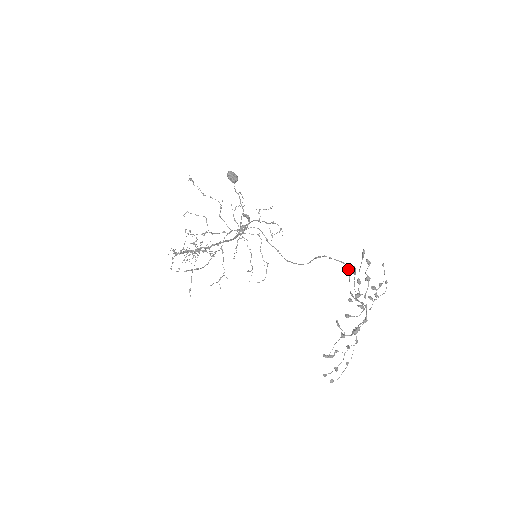
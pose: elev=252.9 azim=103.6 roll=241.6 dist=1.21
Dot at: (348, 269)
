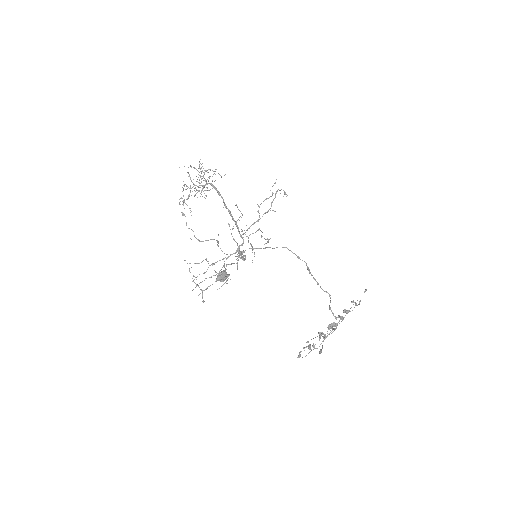
Dot at: (330, 297)
